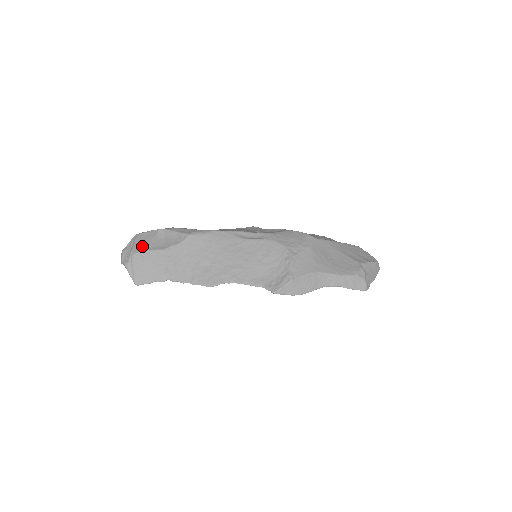
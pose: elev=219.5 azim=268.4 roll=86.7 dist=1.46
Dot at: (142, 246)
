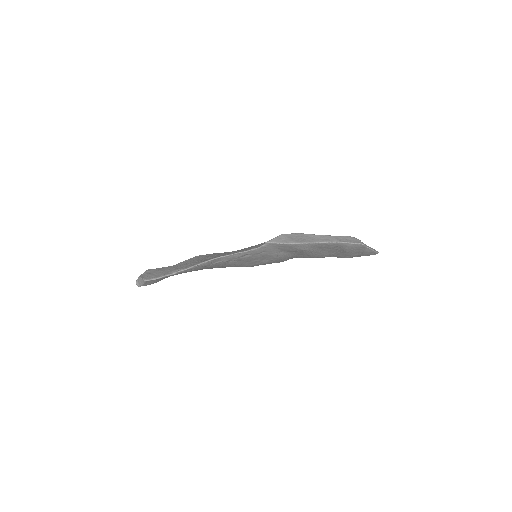
Dot at: occluded
